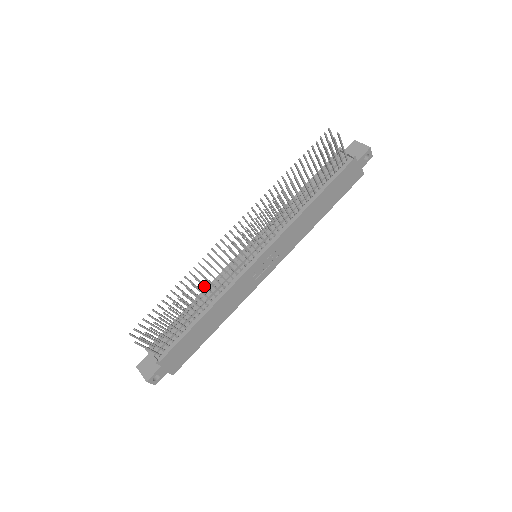
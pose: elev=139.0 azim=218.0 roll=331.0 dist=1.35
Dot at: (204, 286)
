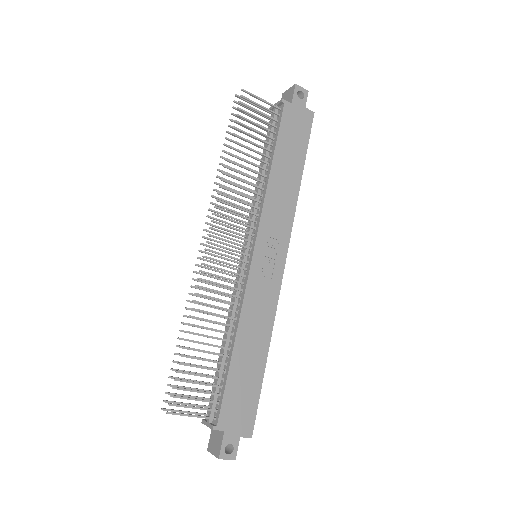
Dot at: (208, 313)
